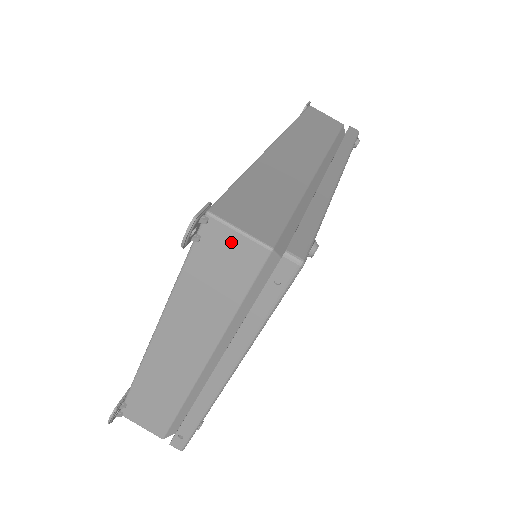
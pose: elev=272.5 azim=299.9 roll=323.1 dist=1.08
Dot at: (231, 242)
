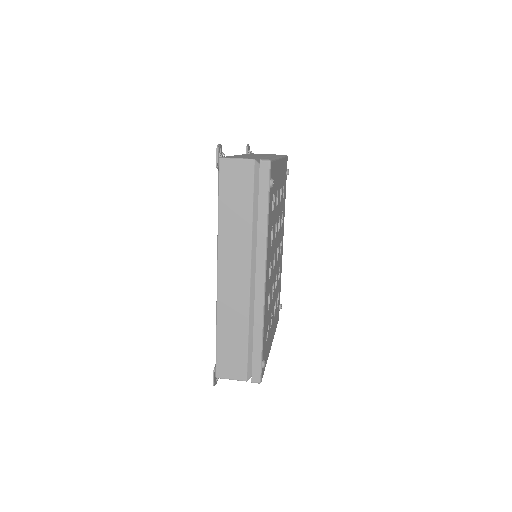
Dot at: occluded
